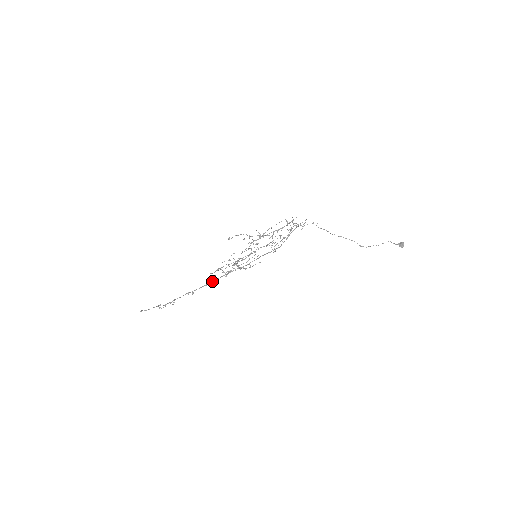
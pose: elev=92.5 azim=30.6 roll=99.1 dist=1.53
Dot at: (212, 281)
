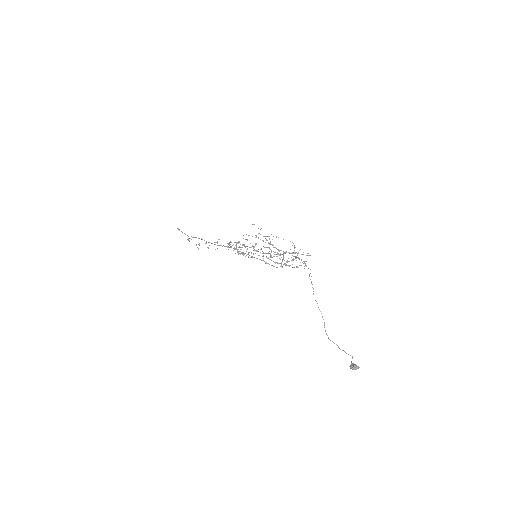
Dot at: (217, 242)
